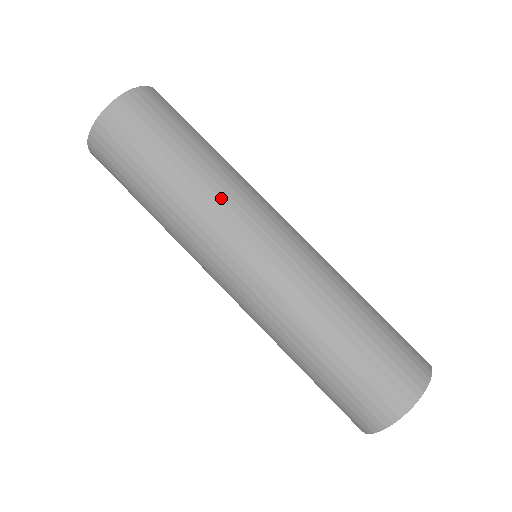
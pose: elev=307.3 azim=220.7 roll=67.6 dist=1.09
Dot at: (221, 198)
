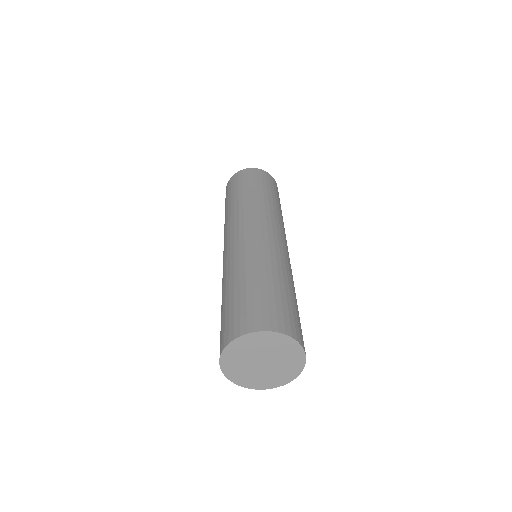
Dot at: (249, 208)
